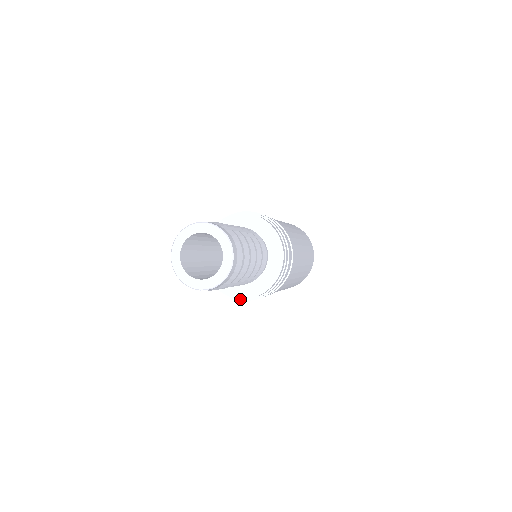
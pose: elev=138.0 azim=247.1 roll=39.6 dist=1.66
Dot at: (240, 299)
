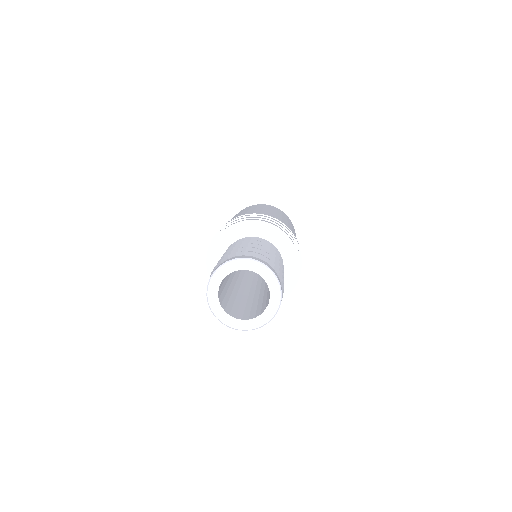
Dot at: occluded
